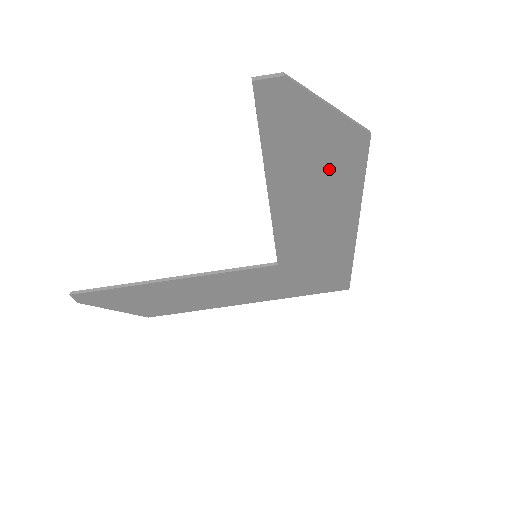
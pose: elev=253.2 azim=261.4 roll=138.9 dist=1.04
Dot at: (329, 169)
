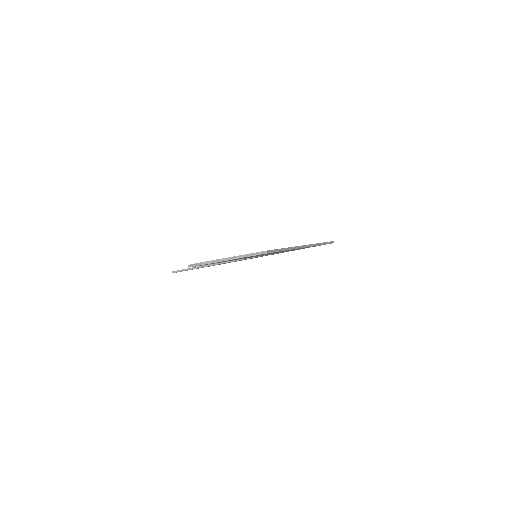
Dot at: occluded
